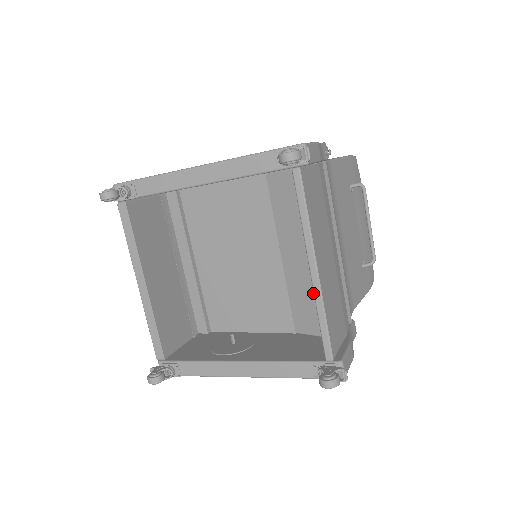
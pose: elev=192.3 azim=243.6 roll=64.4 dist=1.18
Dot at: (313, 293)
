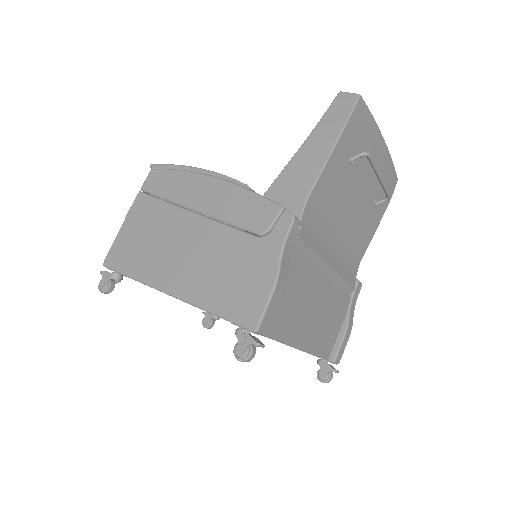
Dot at: occluded
